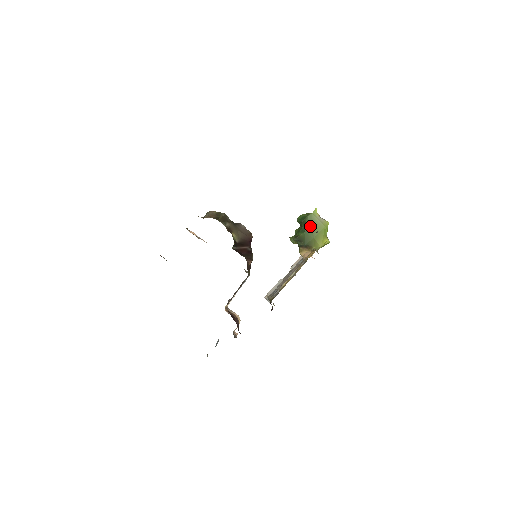
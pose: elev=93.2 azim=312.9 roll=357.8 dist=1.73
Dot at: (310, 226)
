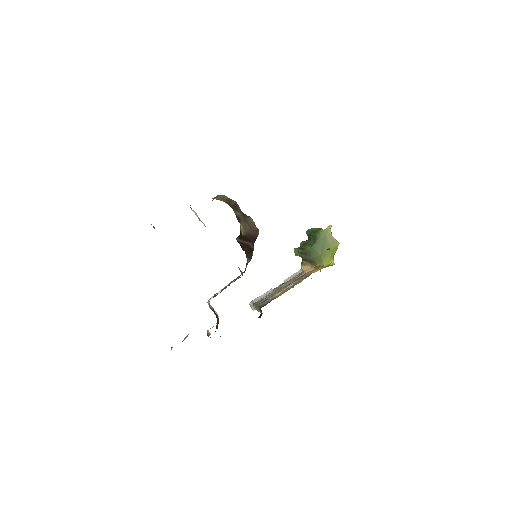
Dot at: (320, 242)
